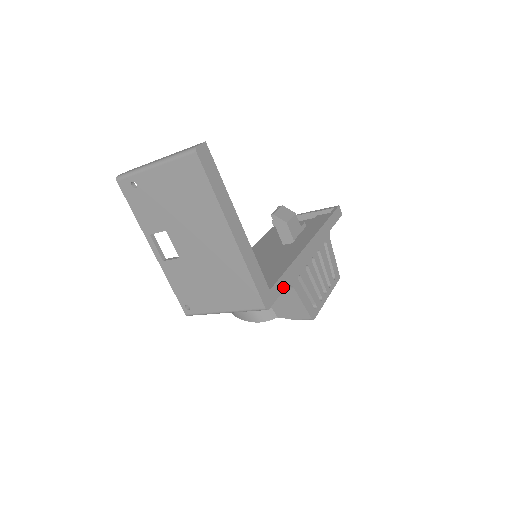
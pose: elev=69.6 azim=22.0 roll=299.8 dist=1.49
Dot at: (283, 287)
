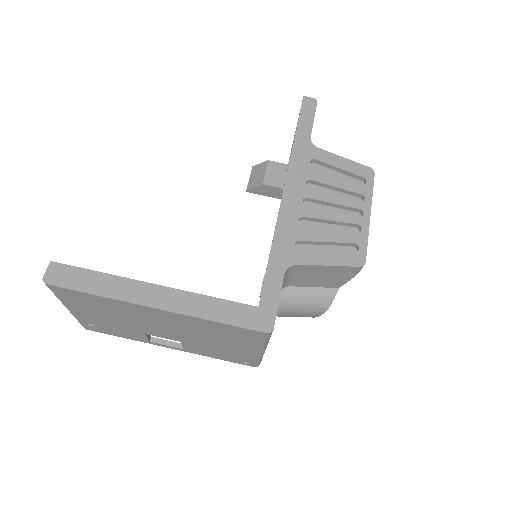
Dot at: (278, 282)
